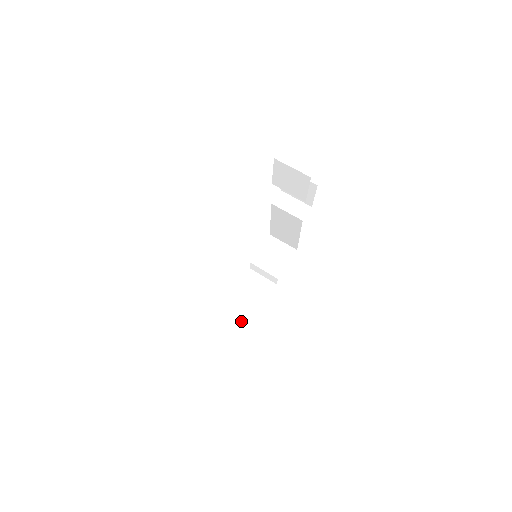
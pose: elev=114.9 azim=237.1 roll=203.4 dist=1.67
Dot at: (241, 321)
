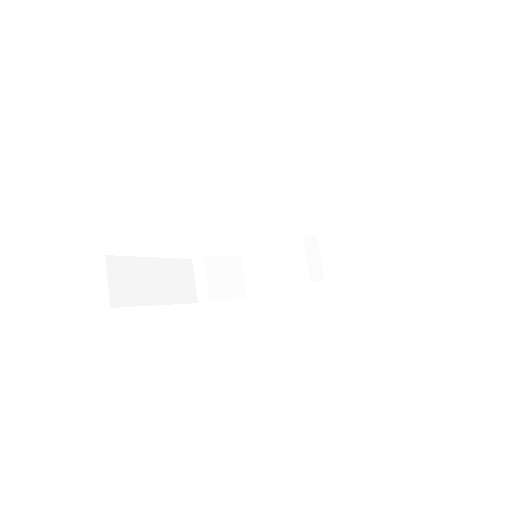
Dot at: (135, 292)
